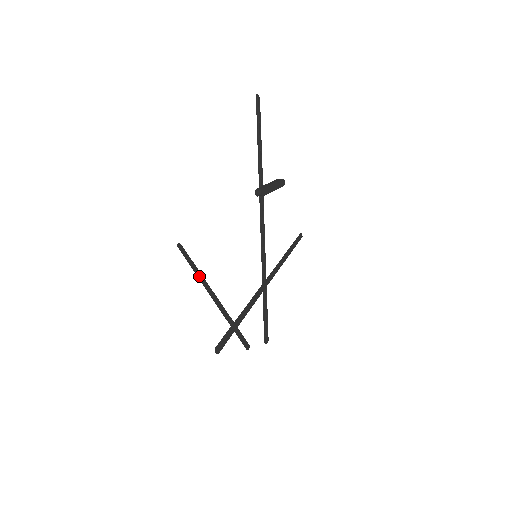
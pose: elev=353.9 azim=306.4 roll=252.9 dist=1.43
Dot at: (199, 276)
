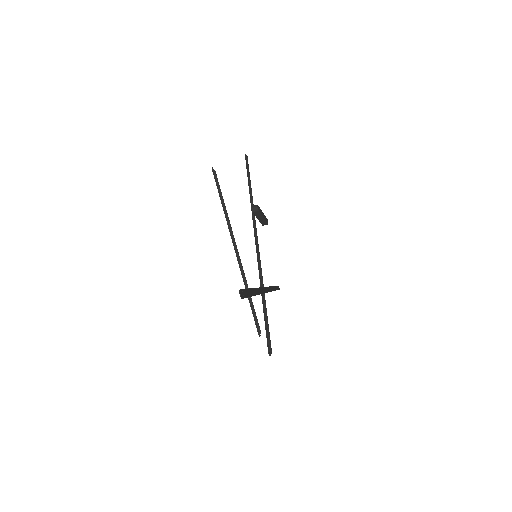
Dot at: (225, 210)
